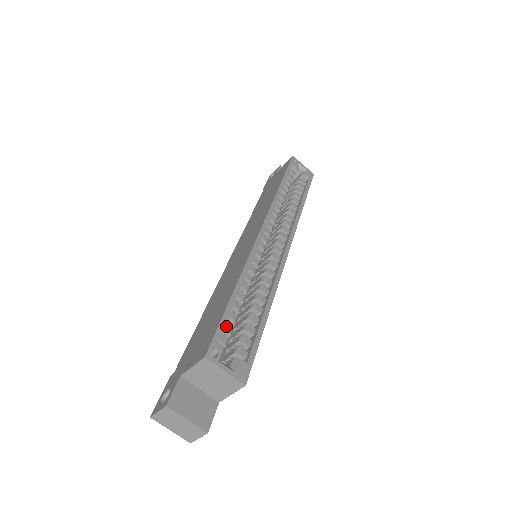
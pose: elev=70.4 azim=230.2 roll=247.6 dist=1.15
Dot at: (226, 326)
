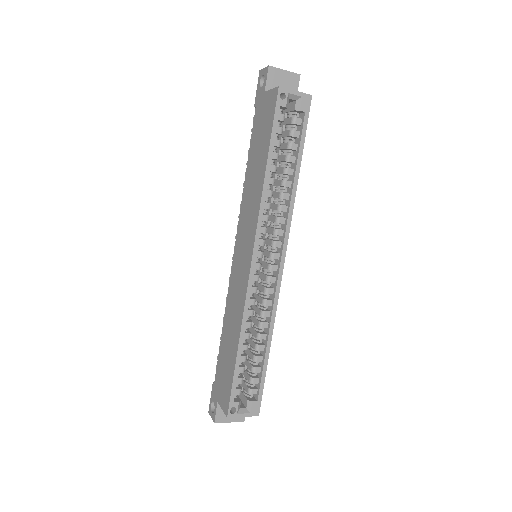
Dot at: (237, 381)
